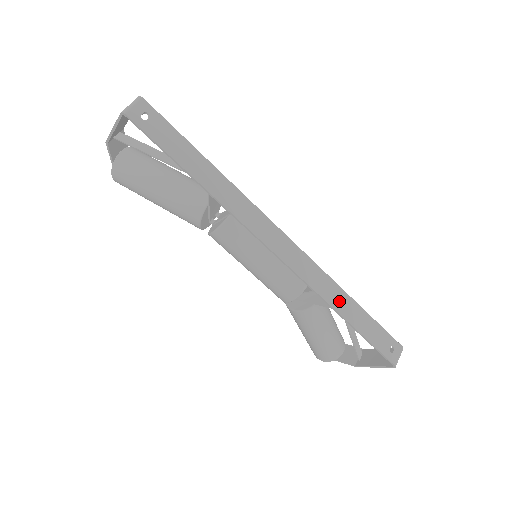
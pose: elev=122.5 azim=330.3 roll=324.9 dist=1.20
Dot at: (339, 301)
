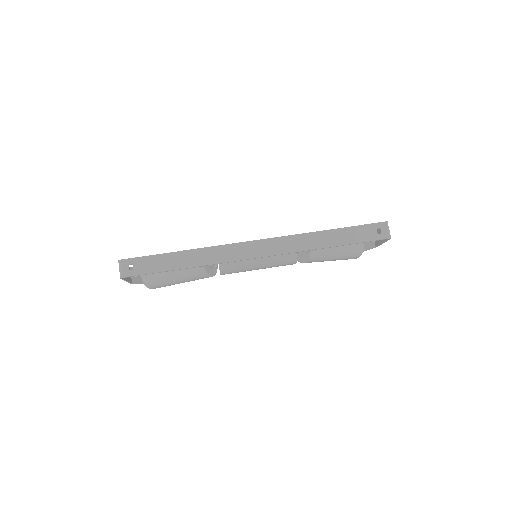
Dot at: (319, 241)
